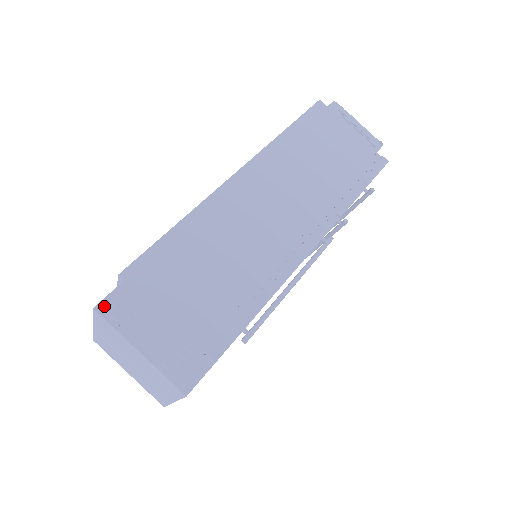
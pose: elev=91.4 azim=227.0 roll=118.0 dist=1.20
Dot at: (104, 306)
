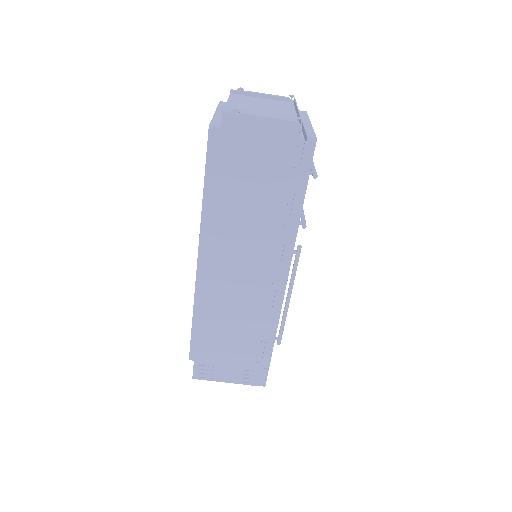
Dot at: (196, 376)
